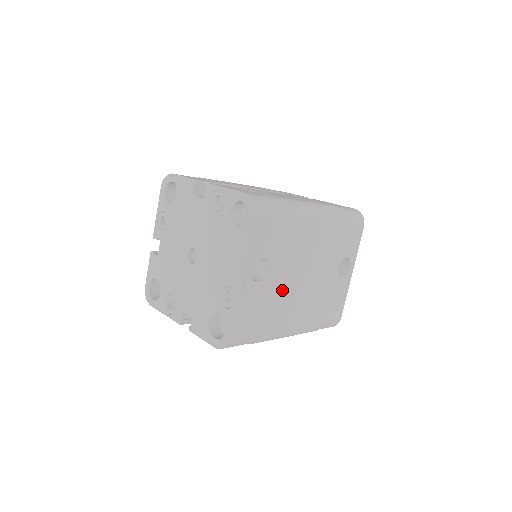
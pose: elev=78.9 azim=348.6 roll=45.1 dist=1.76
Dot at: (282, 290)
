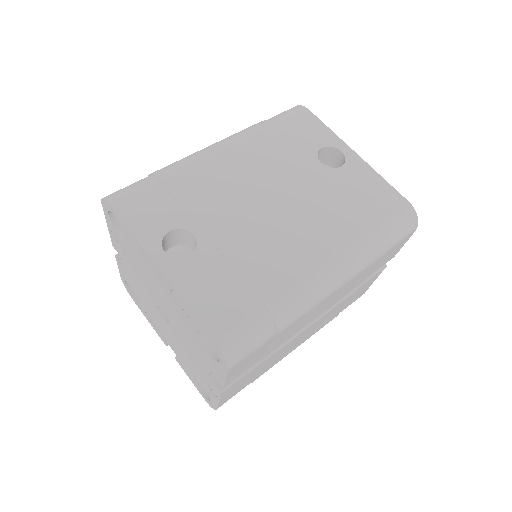
Dot at: (245, 239)
